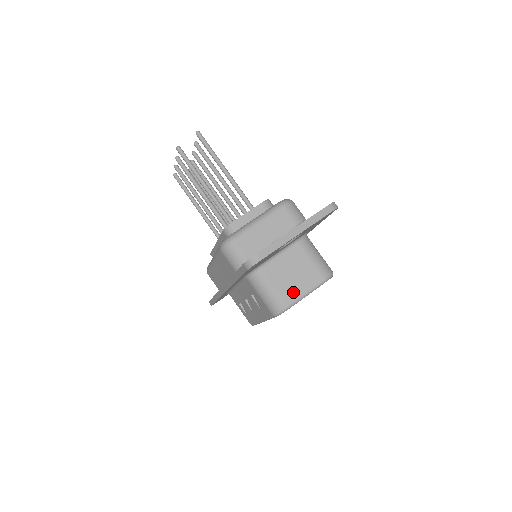
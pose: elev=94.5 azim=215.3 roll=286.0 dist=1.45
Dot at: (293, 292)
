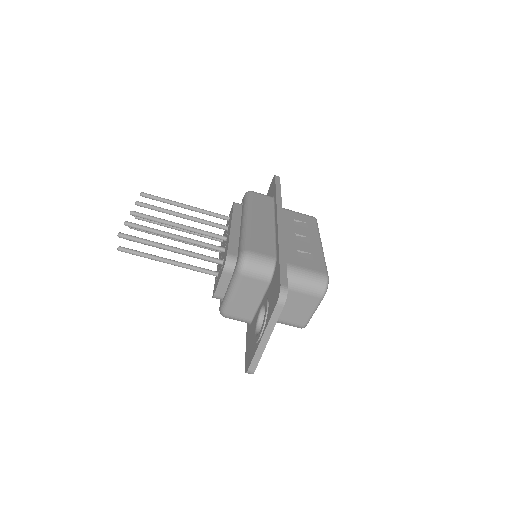
Dot at: (302, 317)
